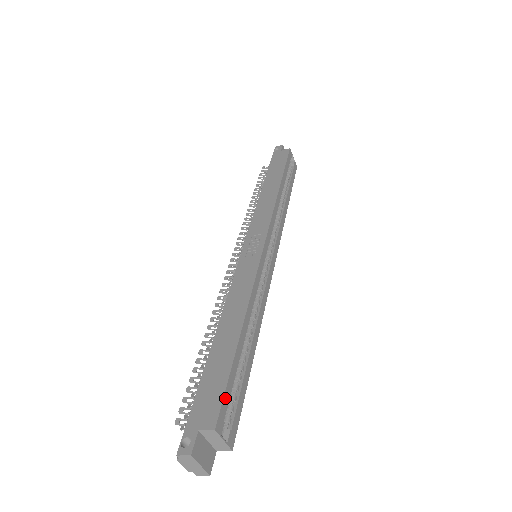
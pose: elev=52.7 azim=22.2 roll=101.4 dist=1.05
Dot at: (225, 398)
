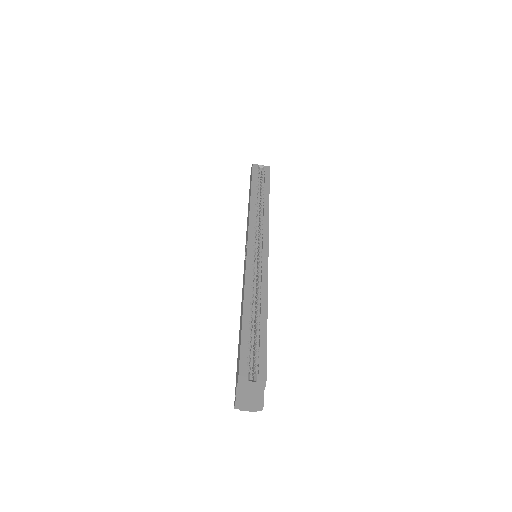
Dot at: (242, 359)
